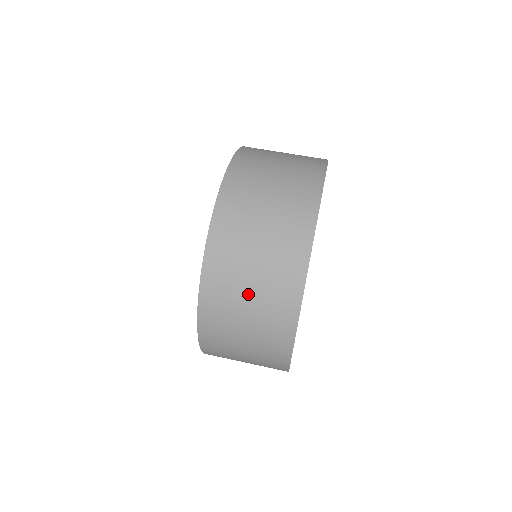
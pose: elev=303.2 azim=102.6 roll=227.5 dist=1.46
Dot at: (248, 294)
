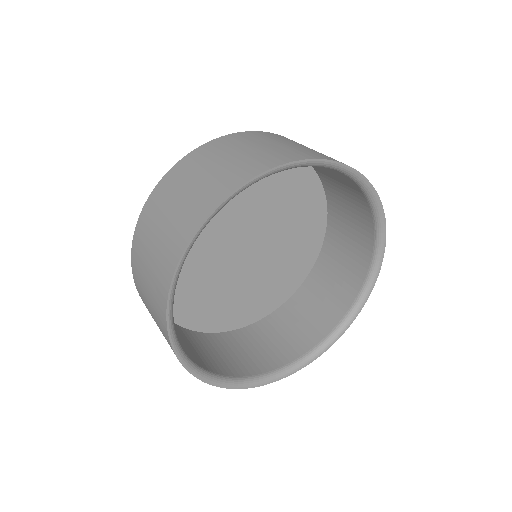
Dot at: (217, 164)
